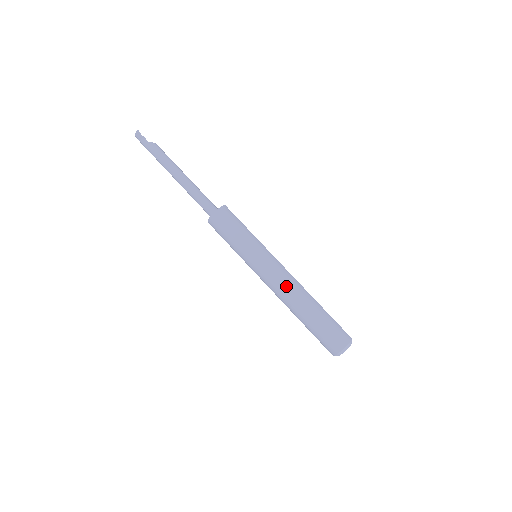
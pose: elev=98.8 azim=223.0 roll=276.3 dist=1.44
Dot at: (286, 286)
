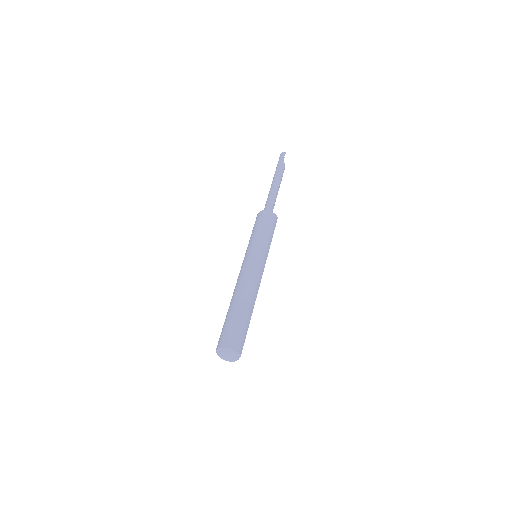
Dot at: (250, 280)
